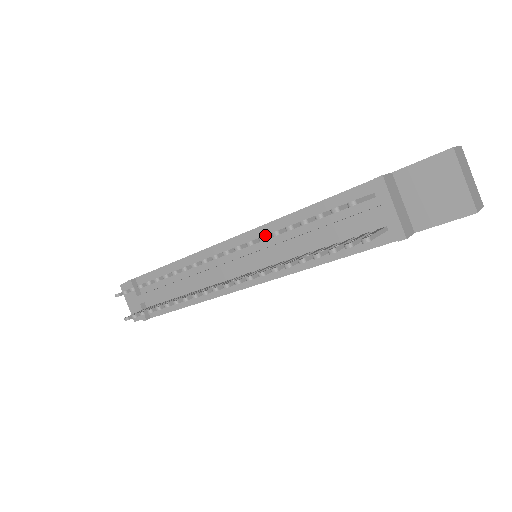
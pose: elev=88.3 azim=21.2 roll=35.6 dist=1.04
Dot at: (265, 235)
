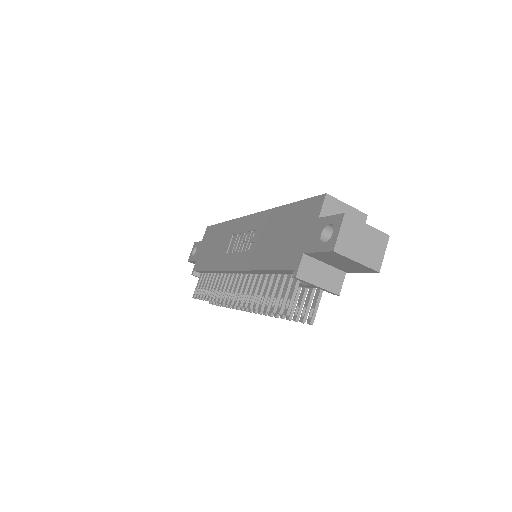
Dot at: (250, 306)
